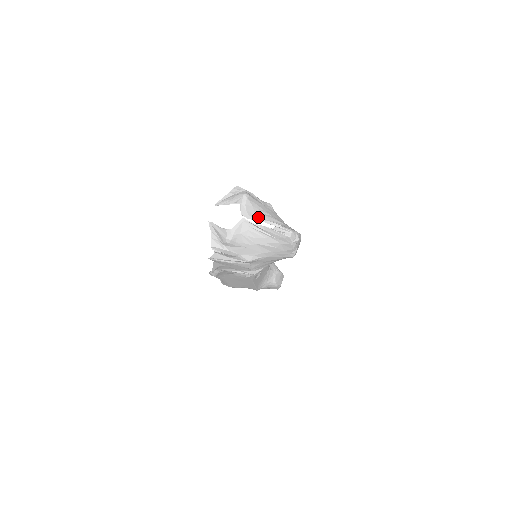
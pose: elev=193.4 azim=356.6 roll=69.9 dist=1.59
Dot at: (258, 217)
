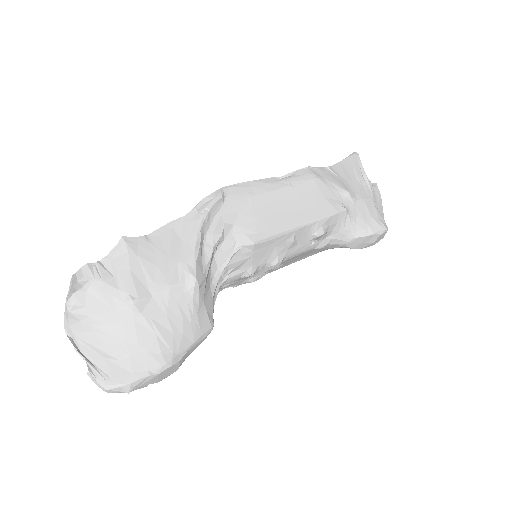
Dot at: (85, 338)
